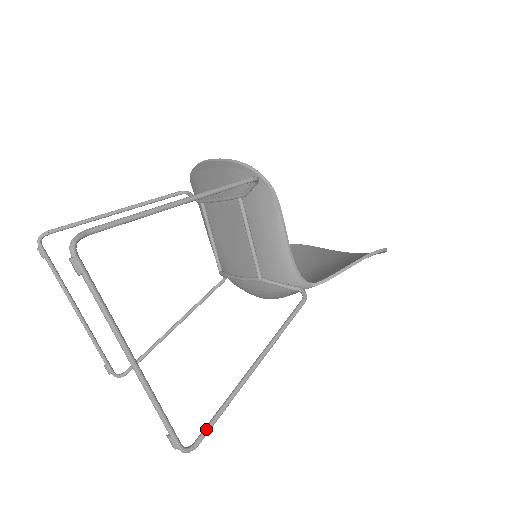
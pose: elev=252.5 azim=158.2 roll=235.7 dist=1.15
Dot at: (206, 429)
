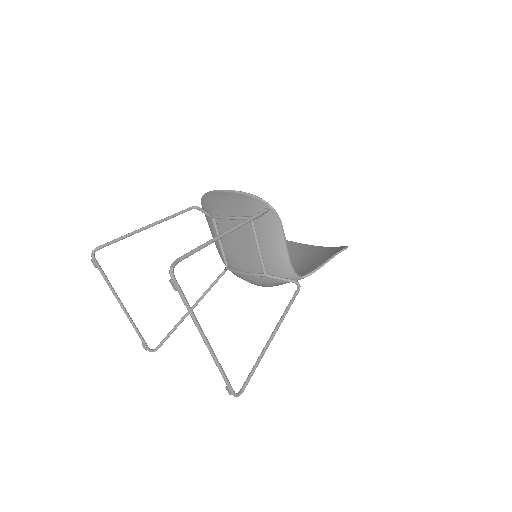
Dot at: (247, 381)
